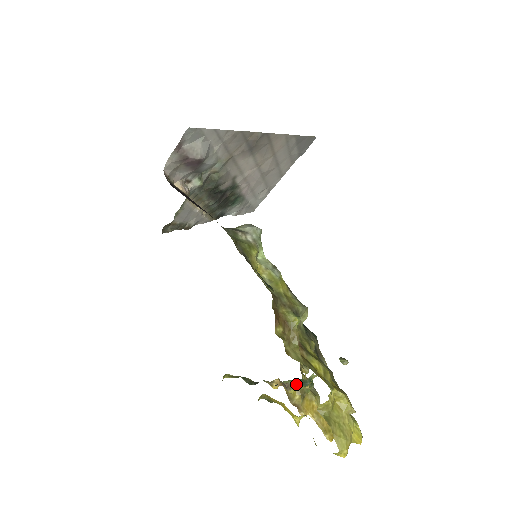
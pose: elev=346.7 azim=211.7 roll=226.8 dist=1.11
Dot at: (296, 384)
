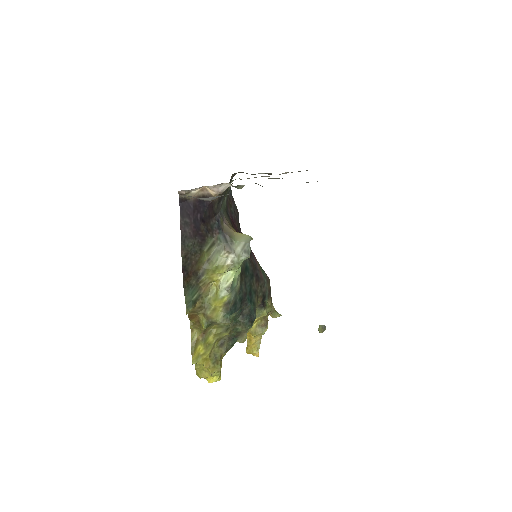
Dot at: occluded
